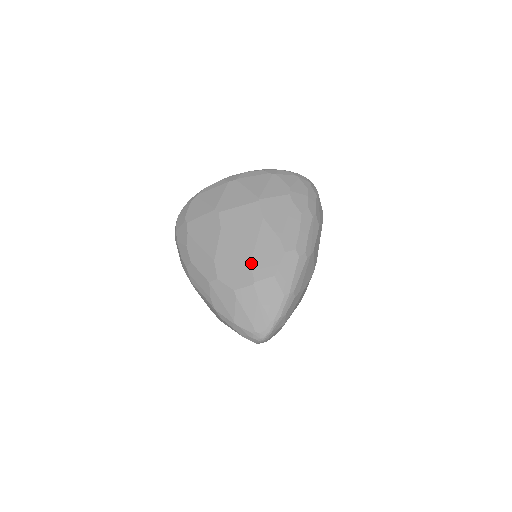
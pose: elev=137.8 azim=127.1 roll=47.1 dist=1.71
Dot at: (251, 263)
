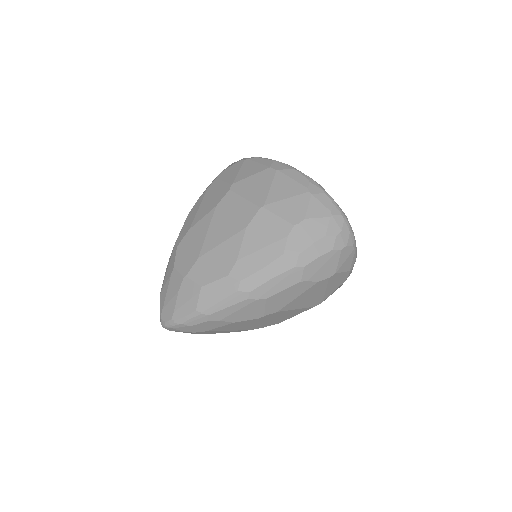
Dot at: (199, 258)
